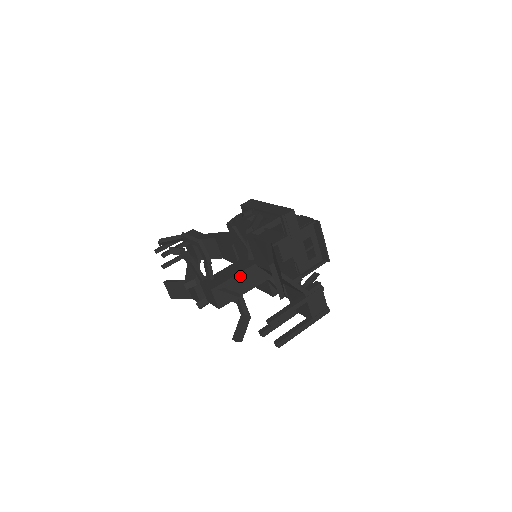
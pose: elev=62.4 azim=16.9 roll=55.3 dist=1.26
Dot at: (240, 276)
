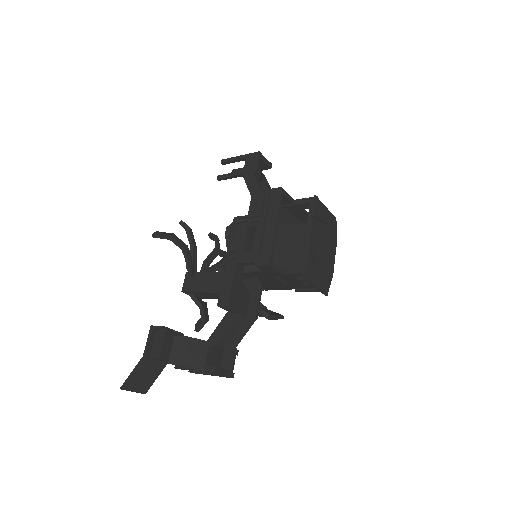
Dot at: (205, 293)
